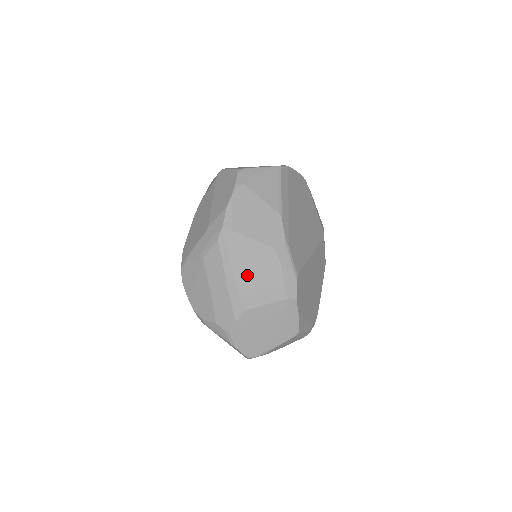
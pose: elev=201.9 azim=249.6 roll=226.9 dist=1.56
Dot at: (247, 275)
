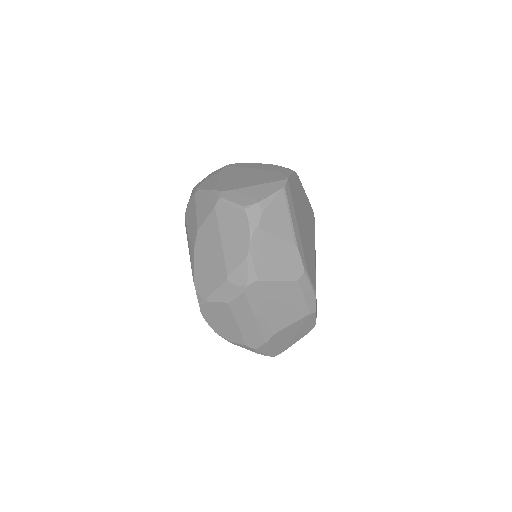
Dot at: (274, 309)
